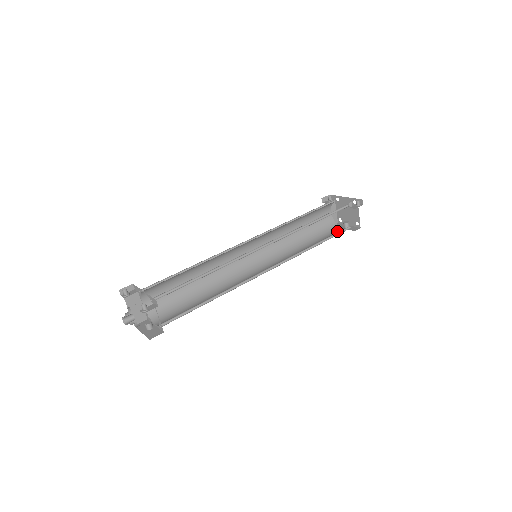
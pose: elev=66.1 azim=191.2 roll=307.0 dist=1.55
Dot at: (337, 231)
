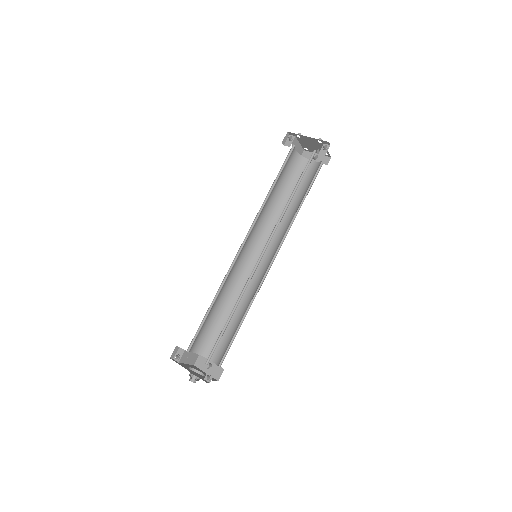
Dot at: (310, 170)
